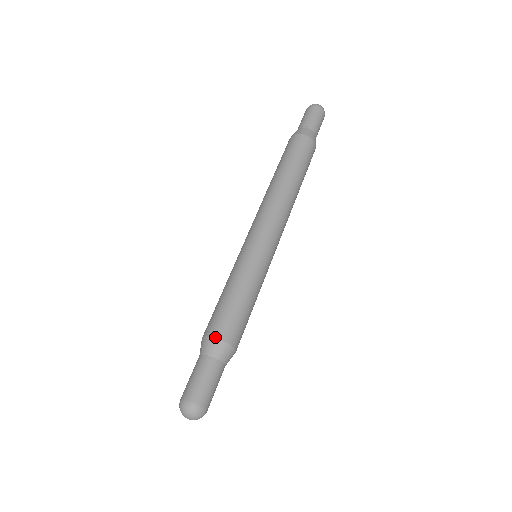
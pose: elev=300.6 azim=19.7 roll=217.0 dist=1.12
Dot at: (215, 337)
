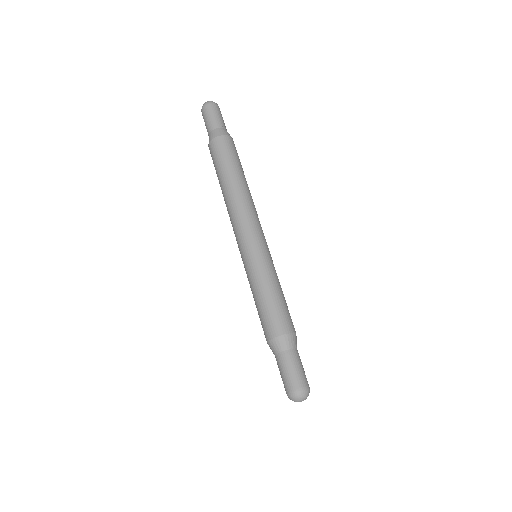
Dot at: (272, 338)
